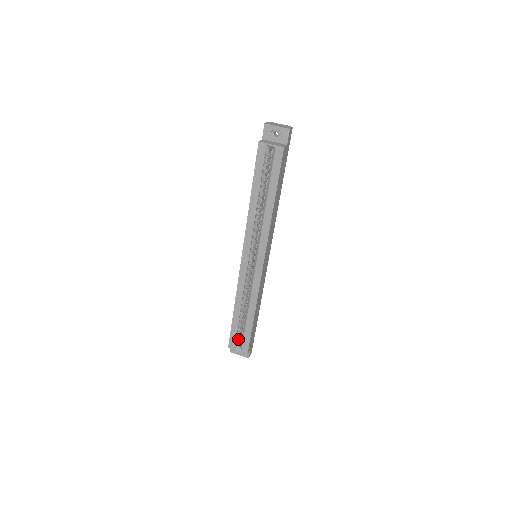
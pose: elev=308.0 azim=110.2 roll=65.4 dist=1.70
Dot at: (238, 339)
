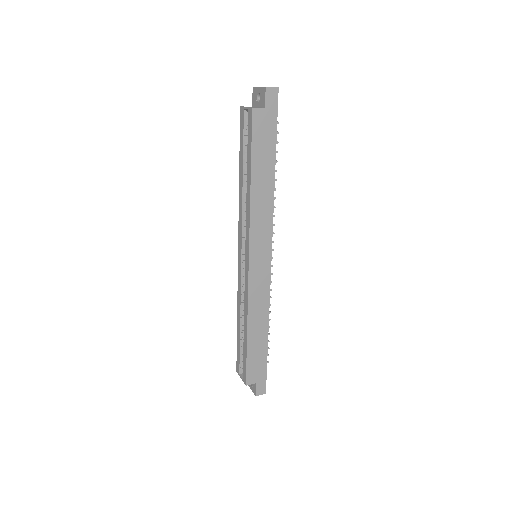
Dot at: occluded
